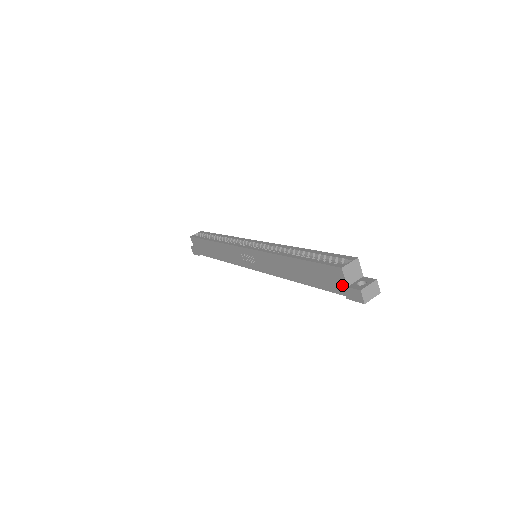
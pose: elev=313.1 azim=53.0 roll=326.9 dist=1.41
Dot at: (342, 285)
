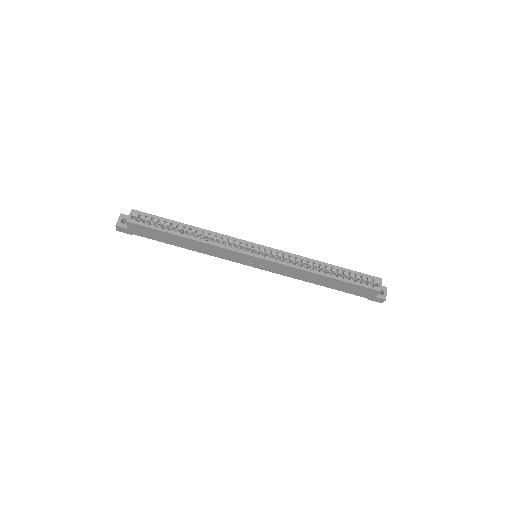
Dot at: (371, 296)
